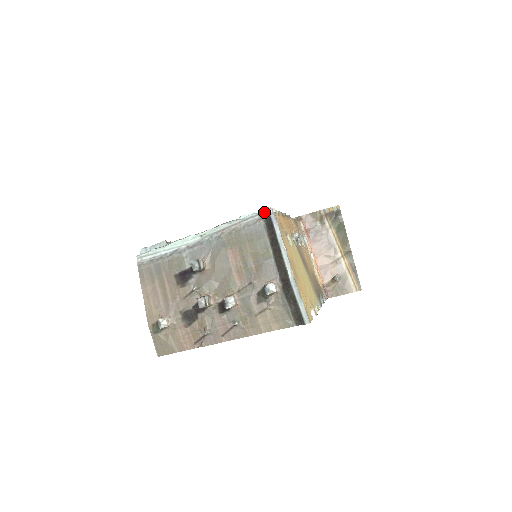
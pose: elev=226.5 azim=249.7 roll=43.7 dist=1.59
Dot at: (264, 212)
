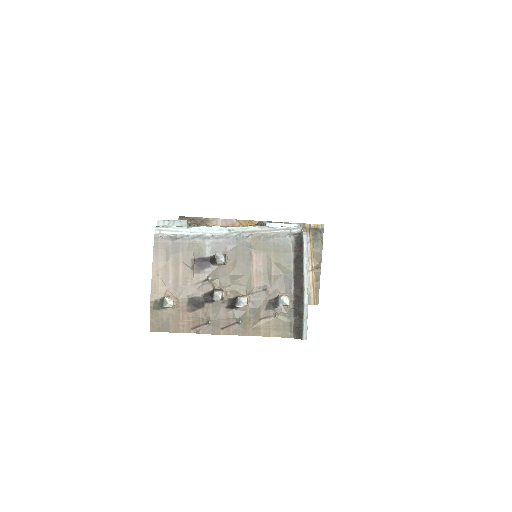
Dot at: (296, 229)
